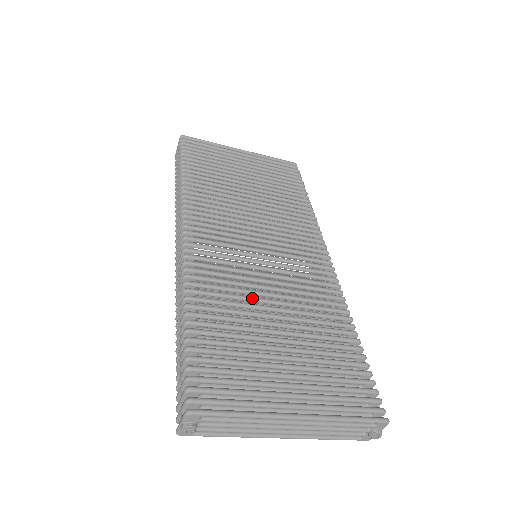
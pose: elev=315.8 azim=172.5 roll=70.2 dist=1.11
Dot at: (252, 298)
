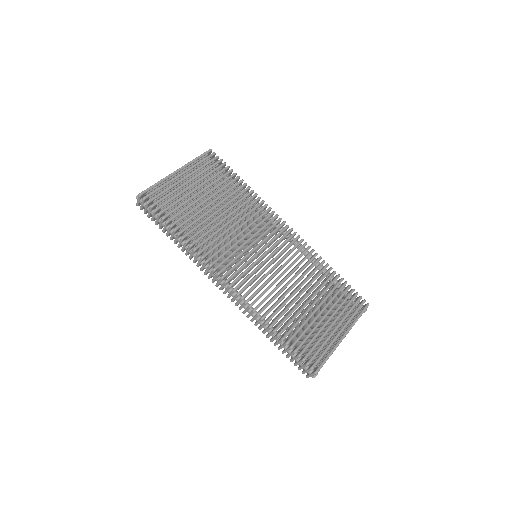
Dot at: occluded
